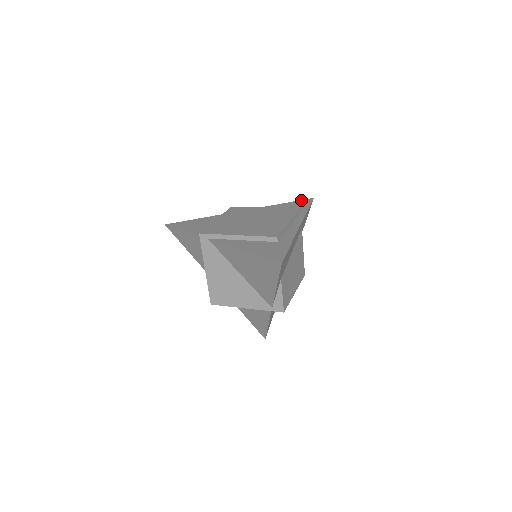
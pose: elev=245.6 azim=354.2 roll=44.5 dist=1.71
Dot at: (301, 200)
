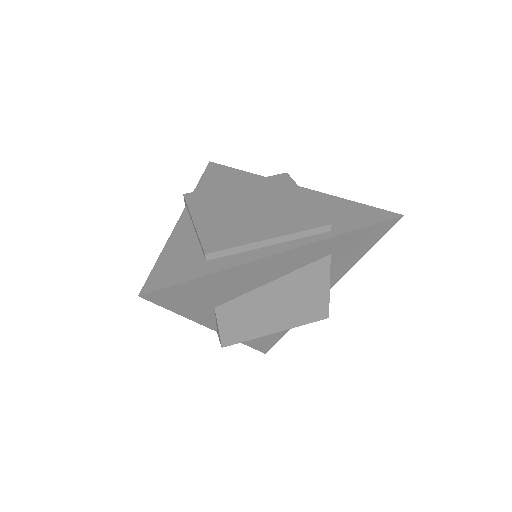
Dot at: (380, 209)
